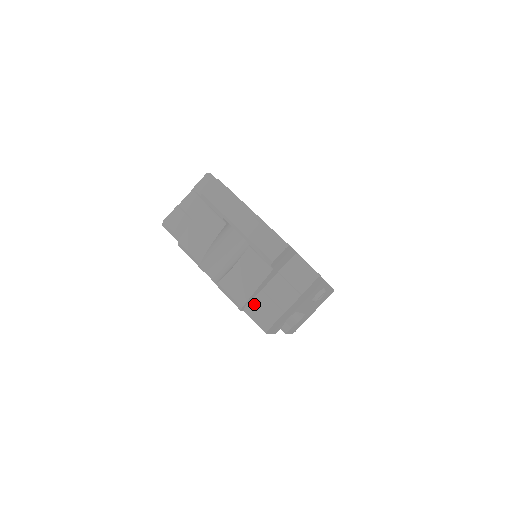
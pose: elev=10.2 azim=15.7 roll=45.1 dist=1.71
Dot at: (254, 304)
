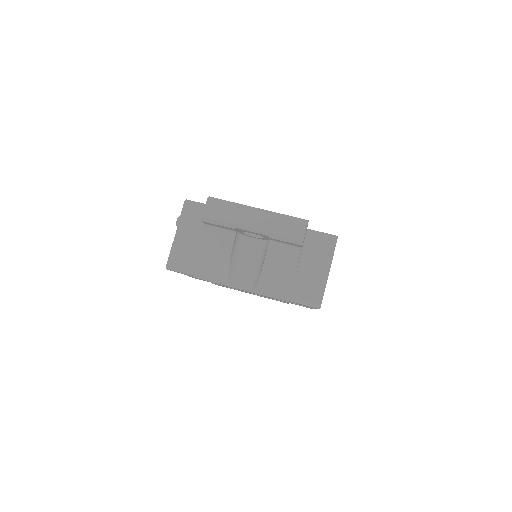
Dot at: (296, 290)
